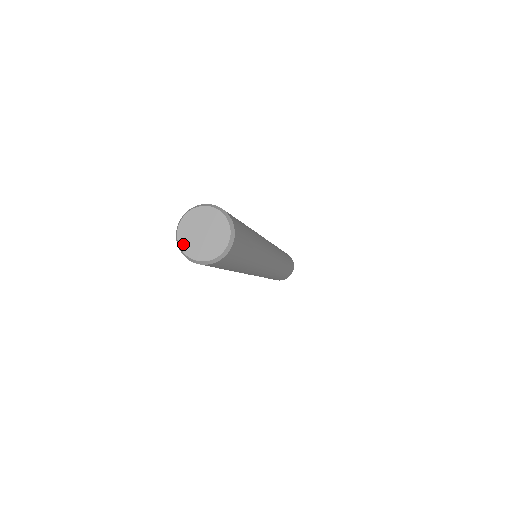
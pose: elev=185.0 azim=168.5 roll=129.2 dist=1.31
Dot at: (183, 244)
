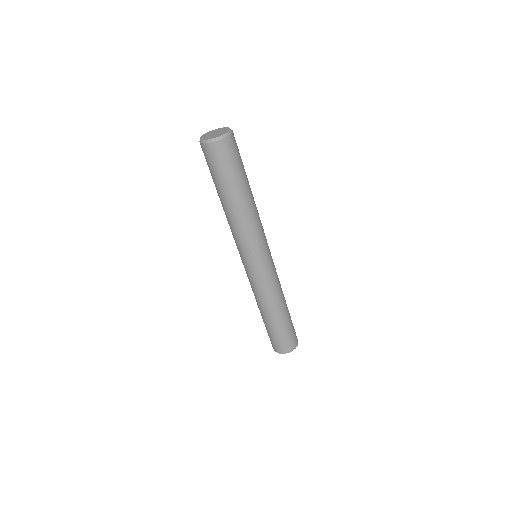
Dot at: (203, 138)
